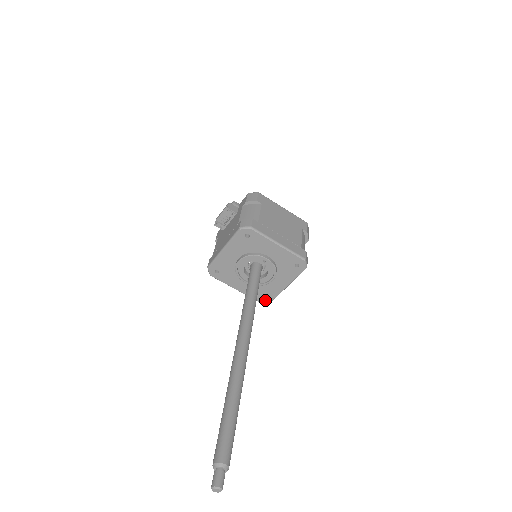
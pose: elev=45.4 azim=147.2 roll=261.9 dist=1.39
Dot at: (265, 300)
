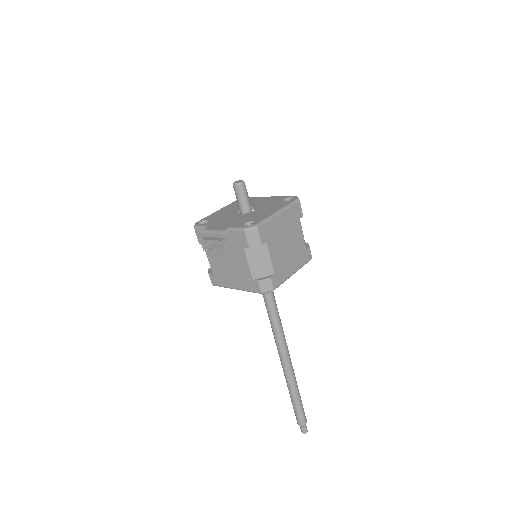
Dot at: occluded
